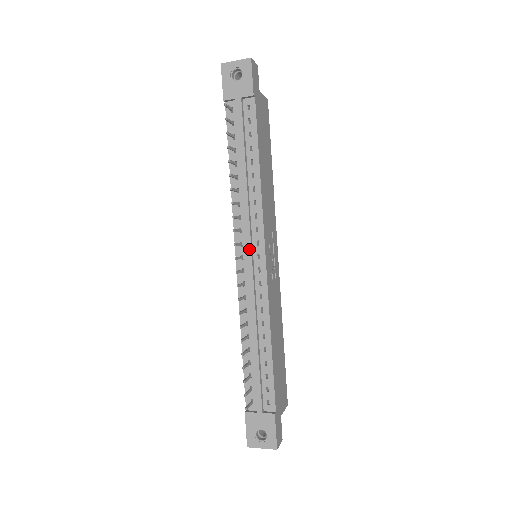
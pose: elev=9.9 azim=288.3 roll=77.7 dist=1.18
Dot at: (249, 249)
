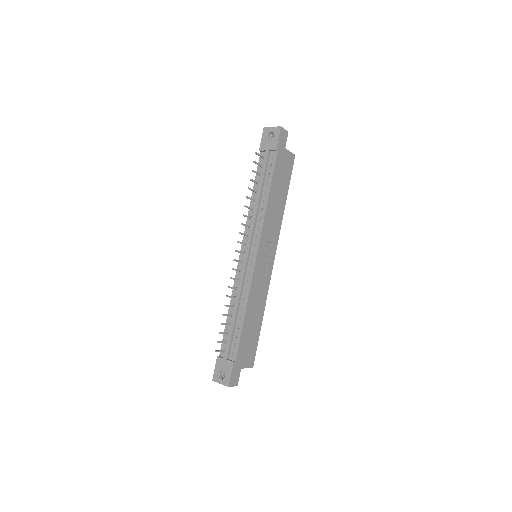
Dot at: (248, 248)
